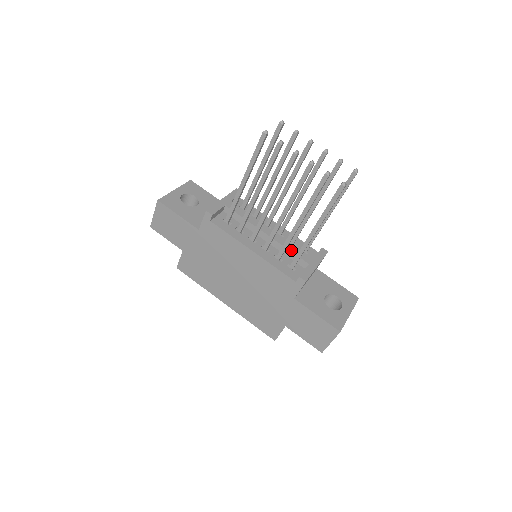
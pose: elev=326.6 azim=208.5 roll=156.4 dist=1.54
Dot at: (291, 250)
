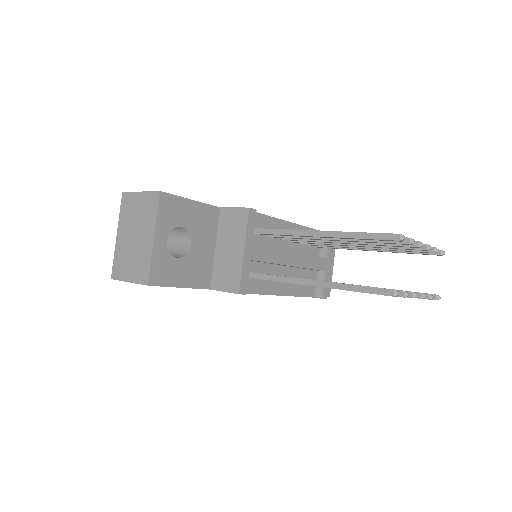
Dot at: (312, 267)
